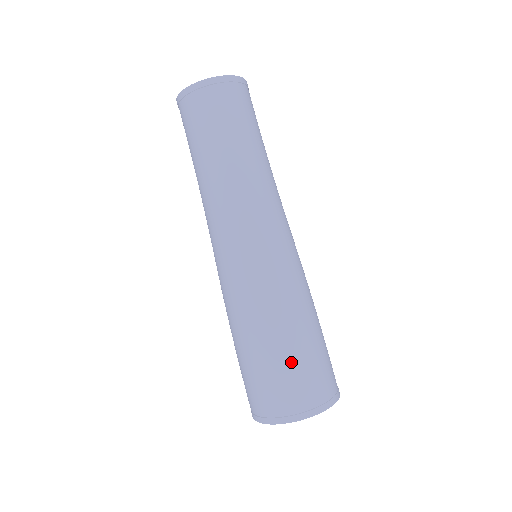
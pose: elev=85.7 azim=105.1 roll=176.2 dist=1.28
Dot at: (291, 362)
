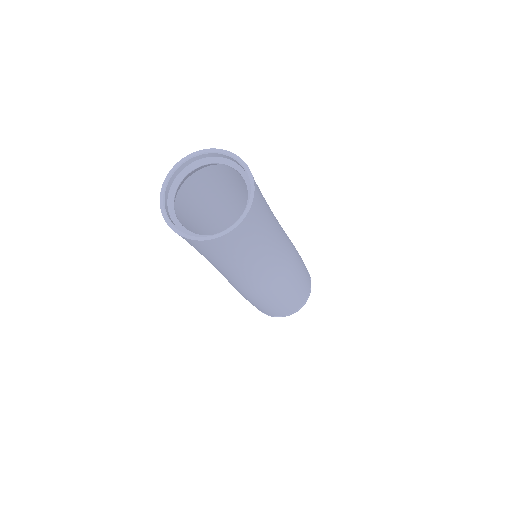
Dot at: (281, 310)
